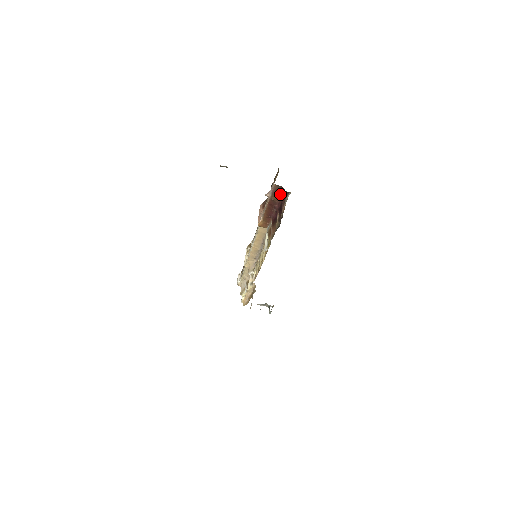
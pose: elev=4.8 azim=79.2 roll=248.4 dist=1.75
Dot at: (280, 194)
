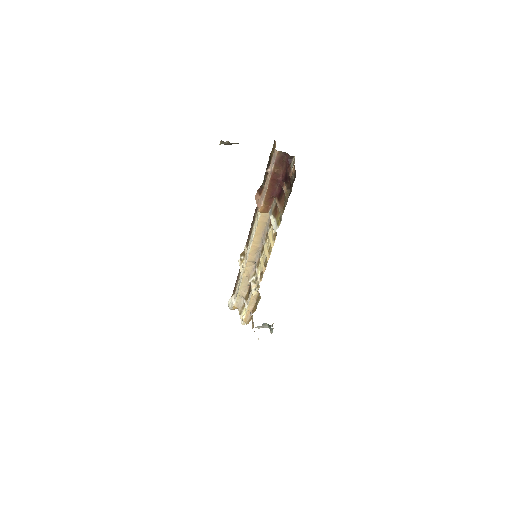
Dot at: (283, 162)
